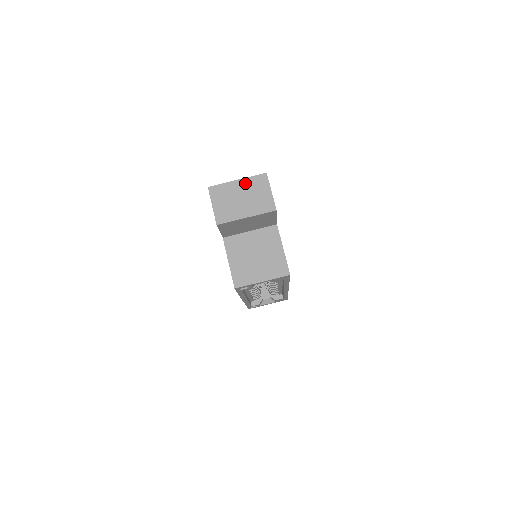
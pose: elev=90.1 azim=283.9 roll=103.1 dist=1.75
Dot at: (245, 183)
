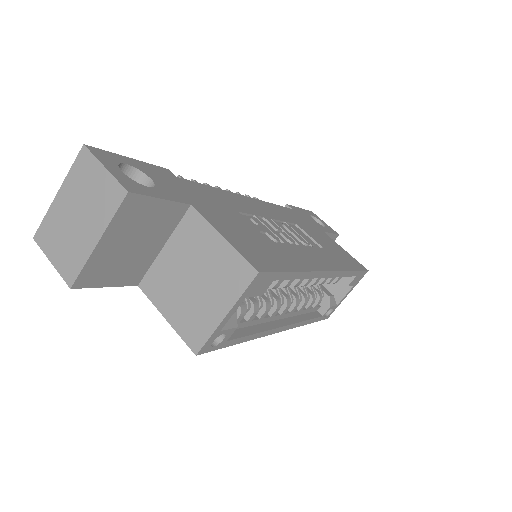
Dot at: (68, 188)
